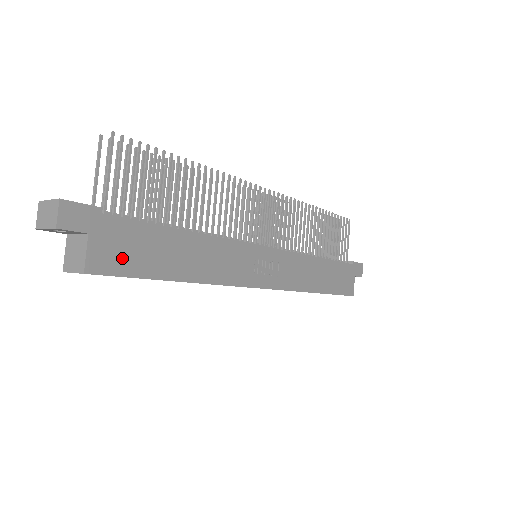
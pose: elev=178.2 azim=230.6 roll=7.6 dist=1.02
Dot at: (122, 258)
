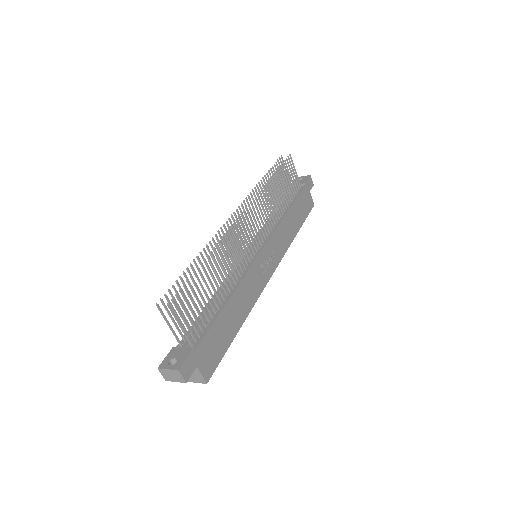
Dot at: (214, 356)
